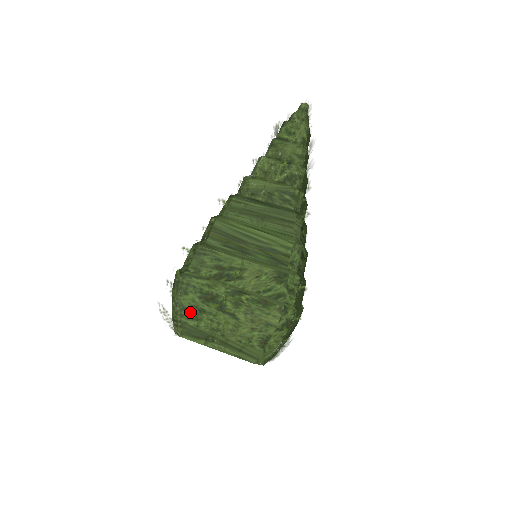
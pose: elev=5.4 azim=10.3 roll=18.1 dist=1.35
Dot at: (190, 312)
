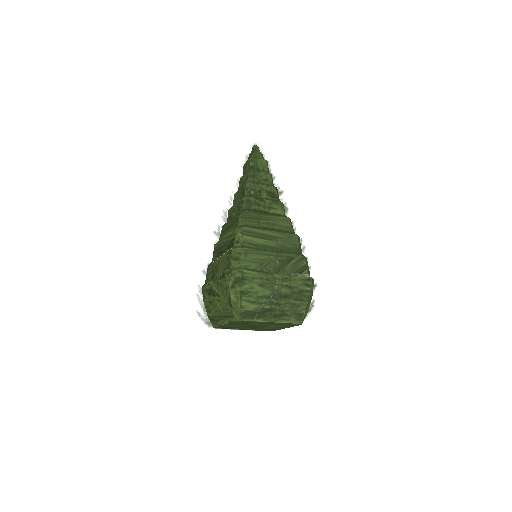
Dot at: occluded
